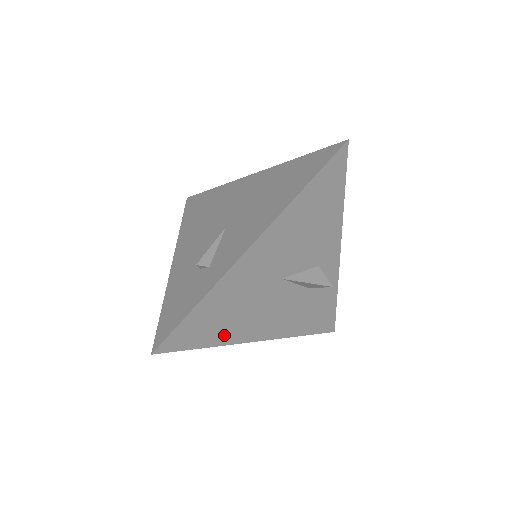
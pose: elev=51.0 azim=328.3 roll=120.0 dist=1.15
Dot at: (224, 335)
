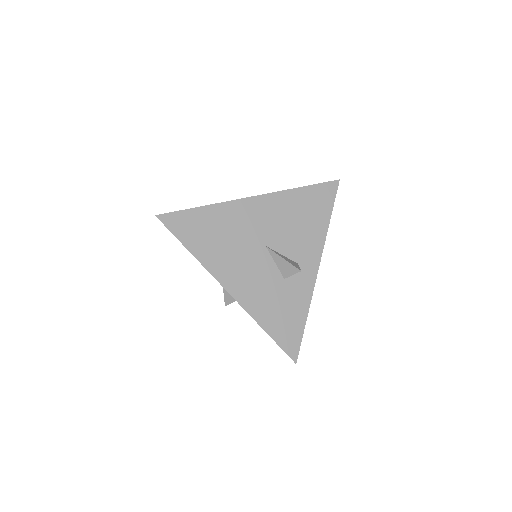
Dot at: (205, 254)
